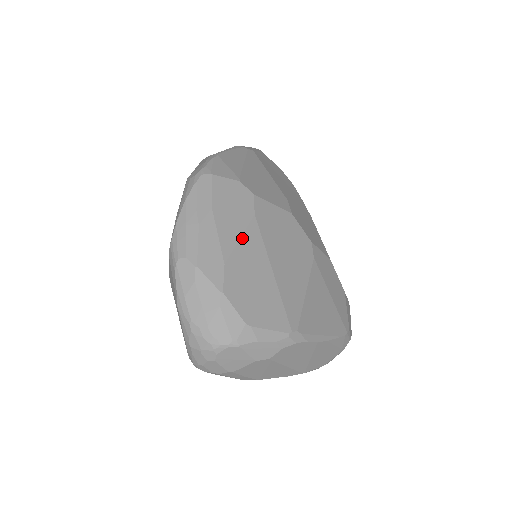
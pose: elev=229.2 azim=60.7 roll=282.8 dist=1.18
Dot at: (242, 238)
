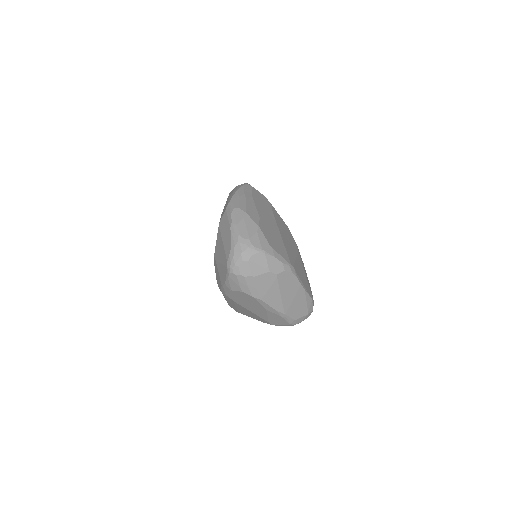
Dot at: (267, 215)
